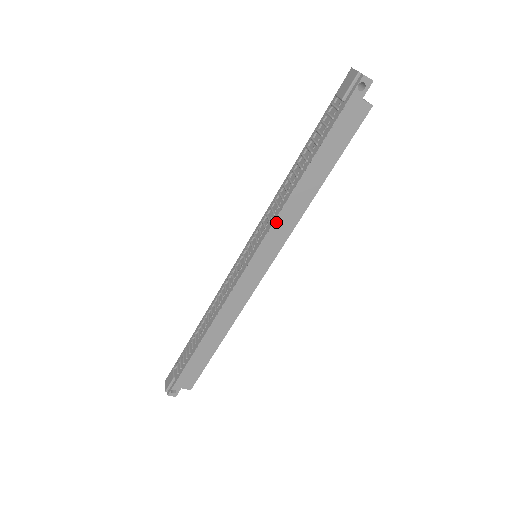
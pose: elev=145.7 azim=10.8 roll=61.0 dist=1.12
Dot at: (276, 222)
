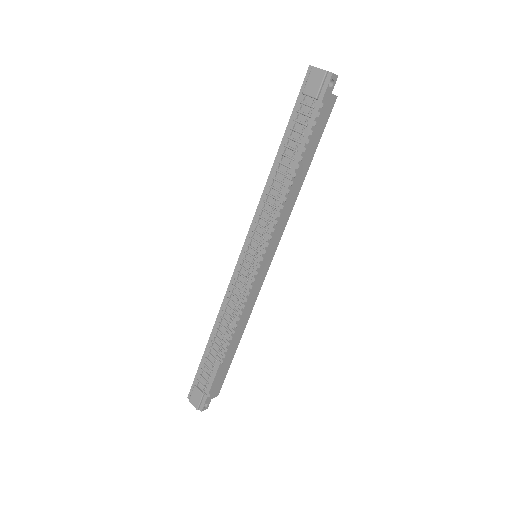
Dot at: (276, 221)
